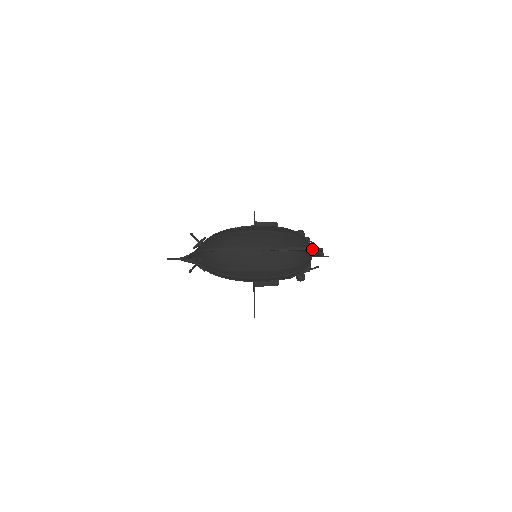
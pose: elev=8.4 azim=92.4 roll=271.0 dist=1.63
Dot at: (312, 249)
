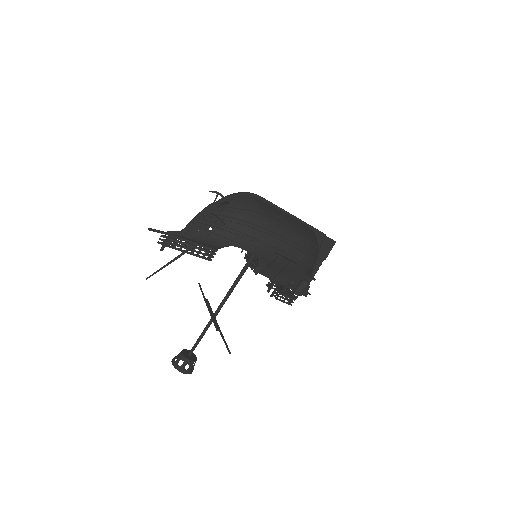
Dot at: (328, 237)
